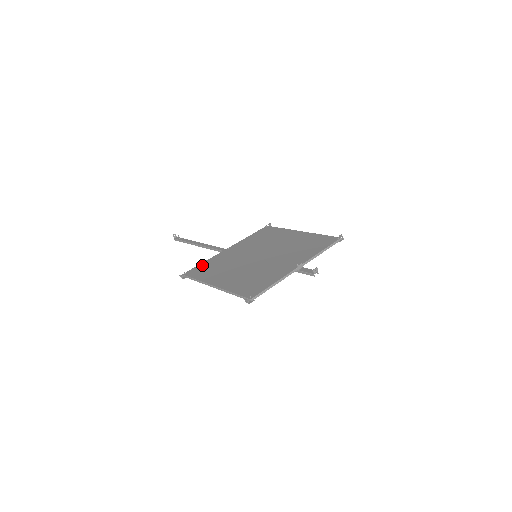
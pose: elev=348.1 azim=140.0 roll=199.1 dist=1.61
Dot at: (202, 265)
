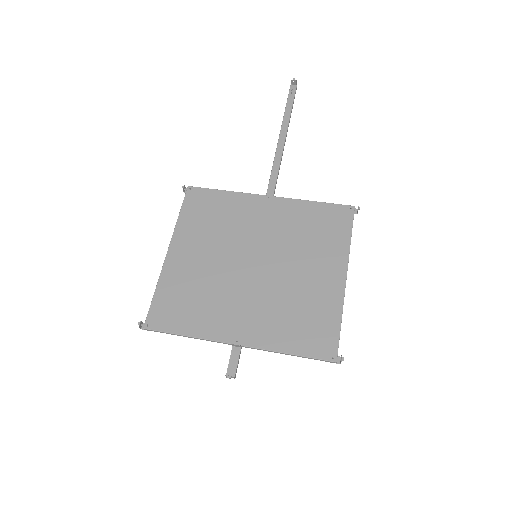
Dot at: (215, 195)
